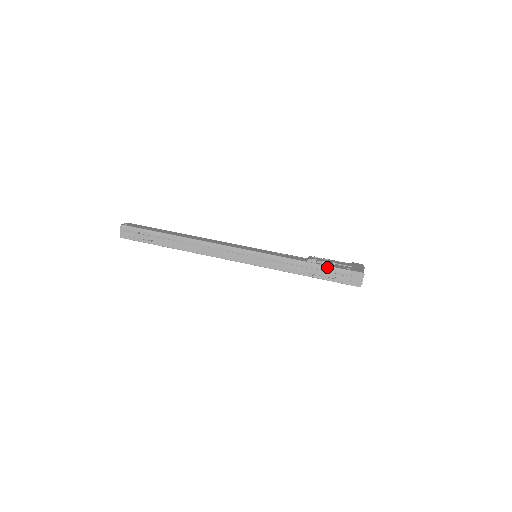
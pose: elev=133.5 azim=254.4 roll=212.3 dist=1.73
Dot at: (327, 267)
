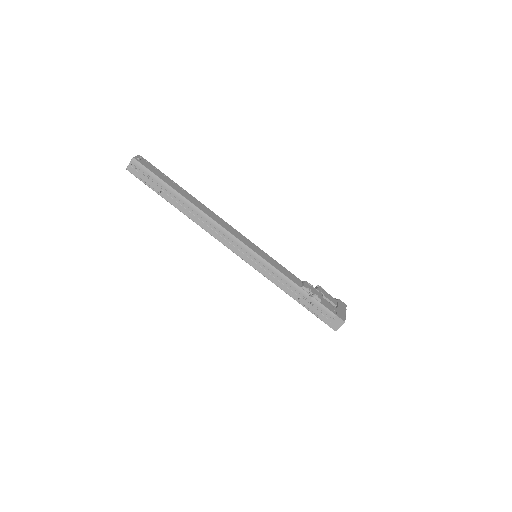
Dot at: (316, 301)
